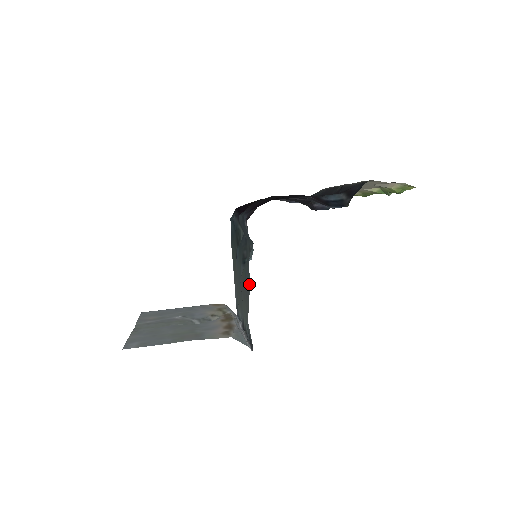
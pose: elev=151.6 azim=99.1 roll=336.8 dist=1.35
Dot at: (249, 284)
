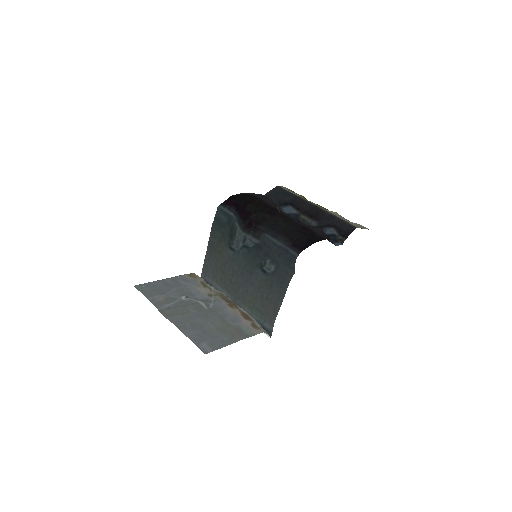
Dot at: (282, 297)
